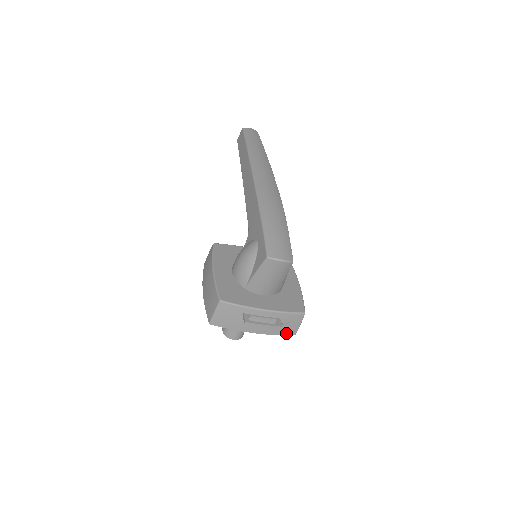
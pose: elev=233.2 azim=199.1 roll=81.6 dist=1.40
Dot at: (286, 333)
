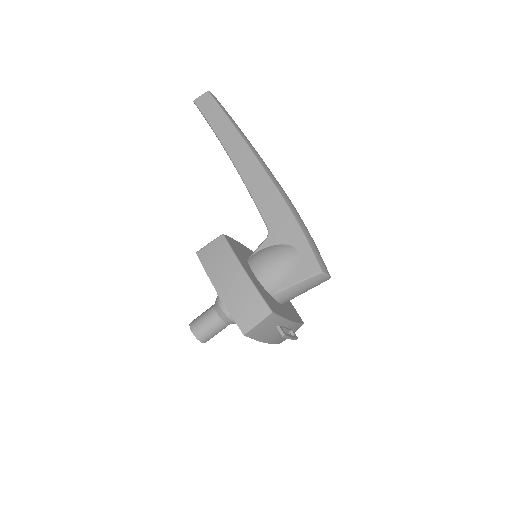
Dot at: (280, 342)
